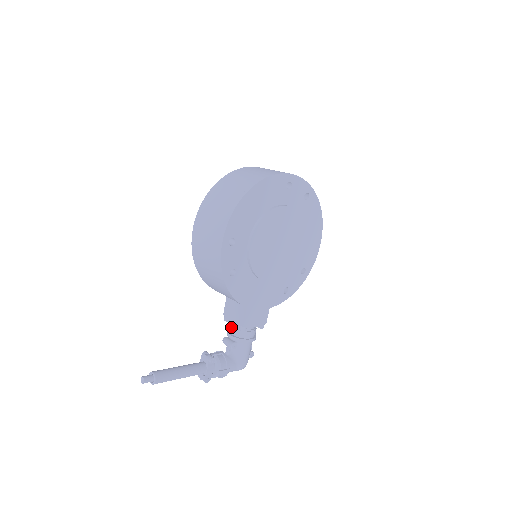
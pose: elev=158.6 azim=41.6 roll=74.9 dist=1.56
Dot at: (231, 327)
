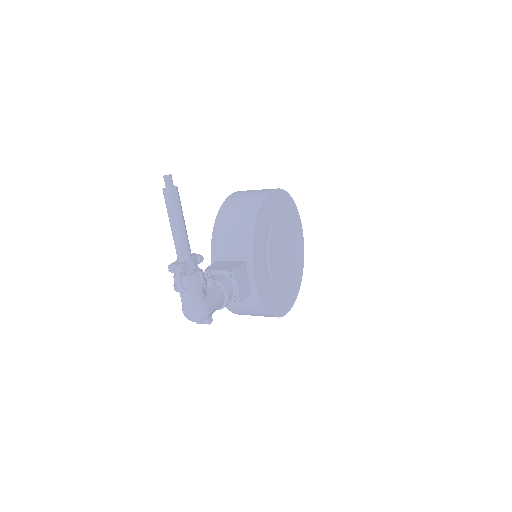
Dot at: (213, 275)
